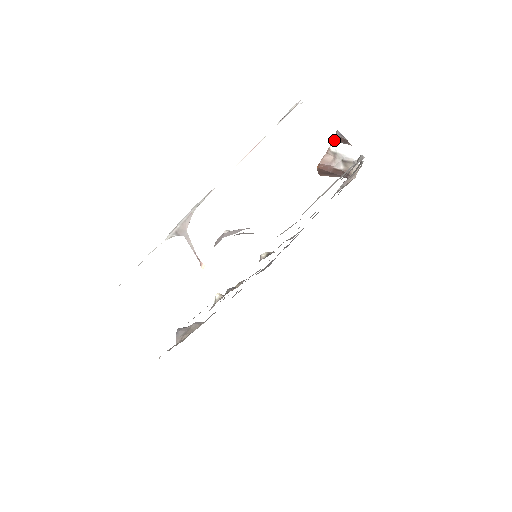
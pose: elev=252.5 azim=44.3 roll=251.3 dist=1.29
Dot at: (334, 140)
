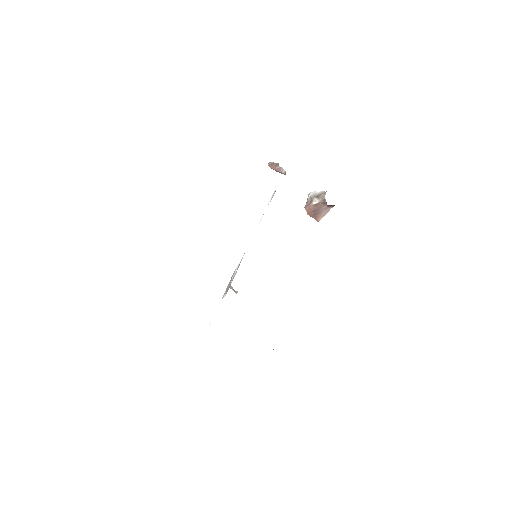
Dot at: occluded
